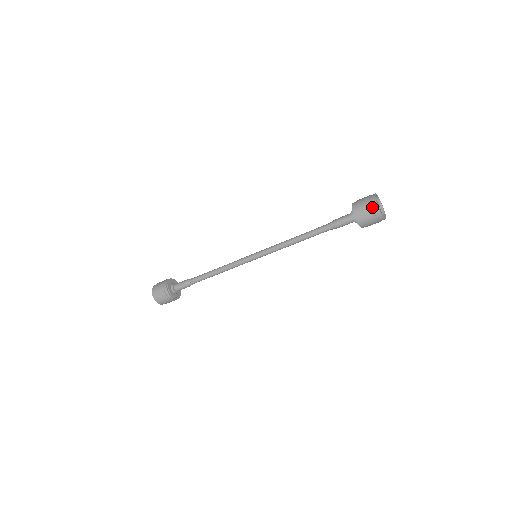
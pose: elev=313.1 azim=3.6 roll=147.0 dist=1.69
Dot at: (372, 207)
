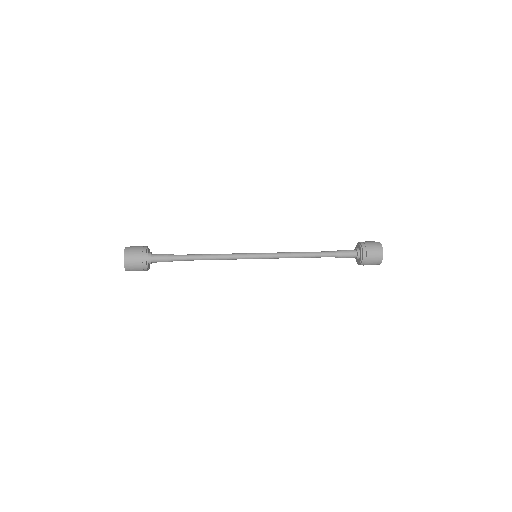
Dot at: (378, 261)
